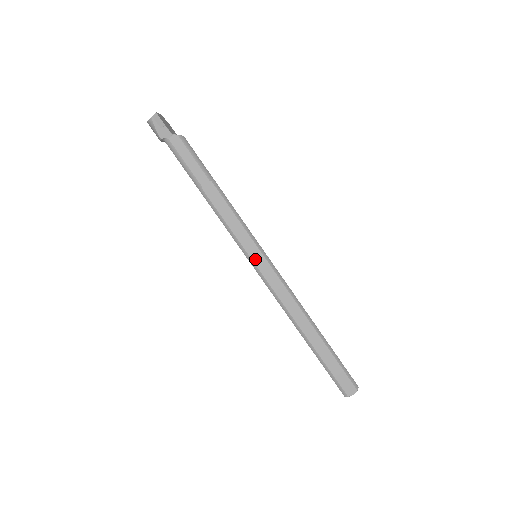
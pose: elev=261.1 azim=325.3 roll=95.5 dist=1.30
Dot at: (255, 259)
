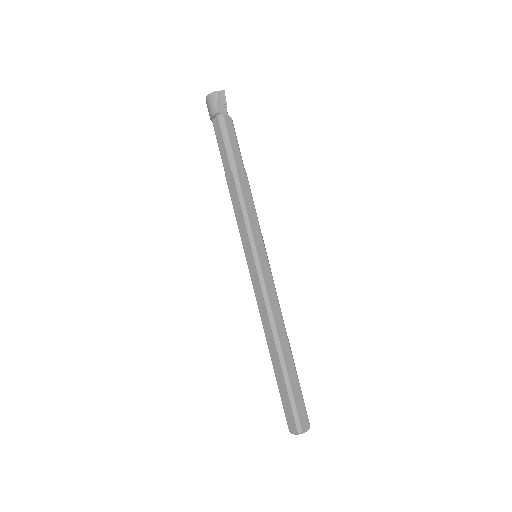
Dot at: (260, 255)
